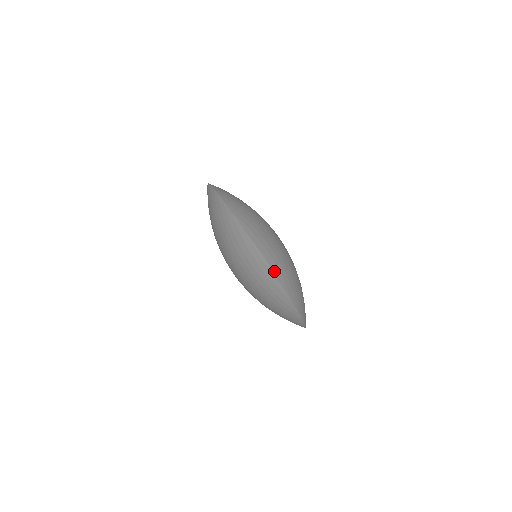
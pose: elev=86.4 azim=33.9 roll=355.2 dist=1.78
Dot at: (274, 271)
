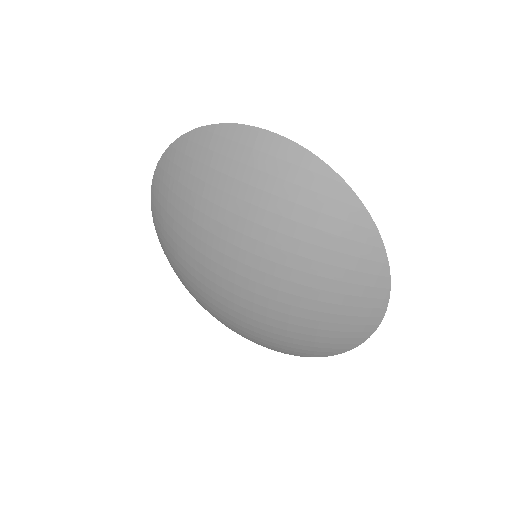
Dot at: (297, 146)
